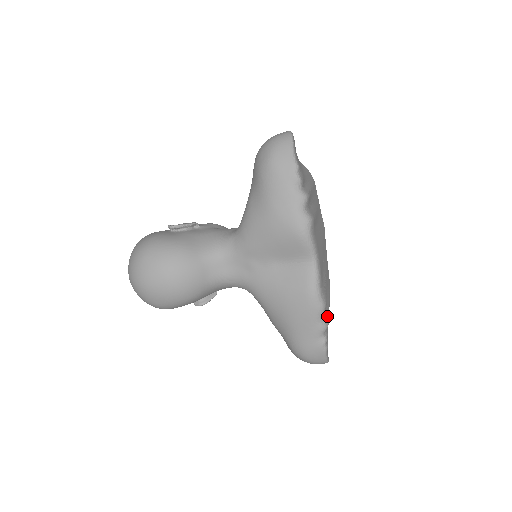
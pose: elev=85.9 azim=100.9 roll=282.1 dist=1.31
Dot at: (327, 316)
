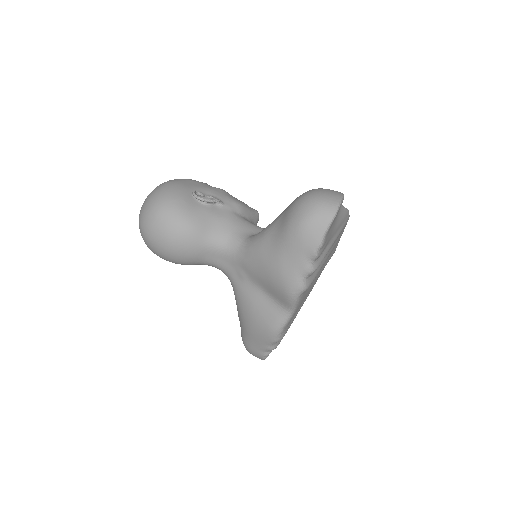
Dot at: (281, 339)
